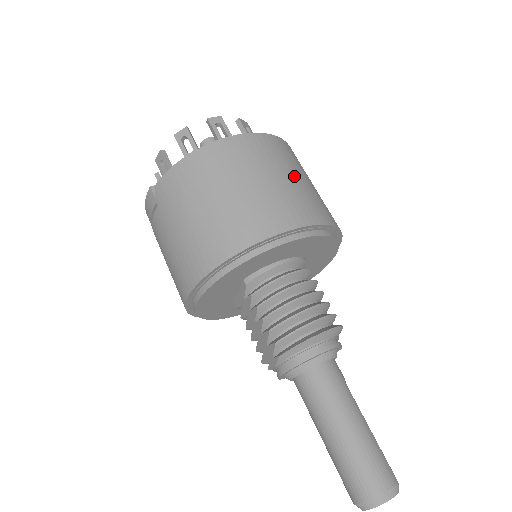
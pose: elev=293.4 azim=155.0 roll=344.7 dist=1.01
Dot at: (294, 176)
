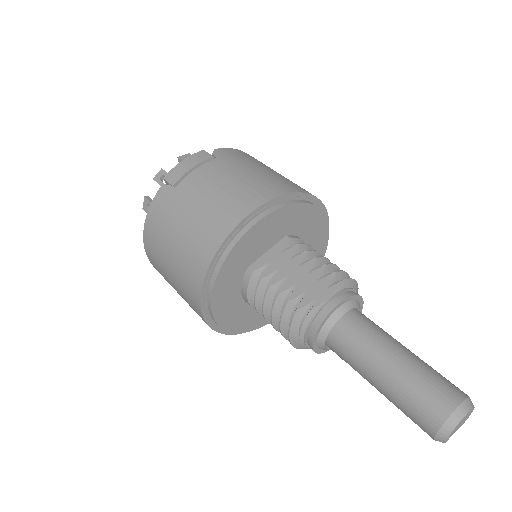
Dot at: occluded
